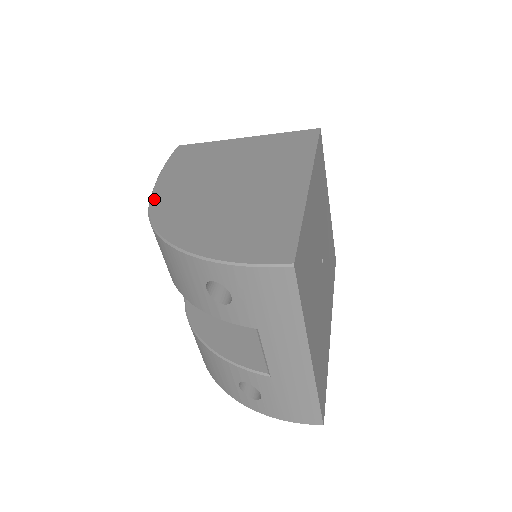
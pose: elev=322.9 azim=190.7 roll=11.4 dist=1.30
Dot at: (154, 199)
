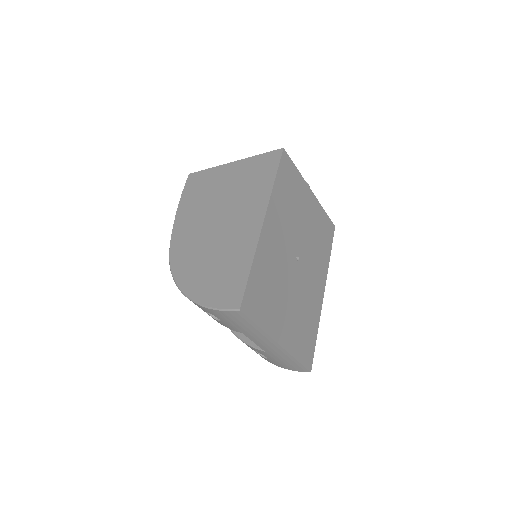
Dot at: (172, 242)
